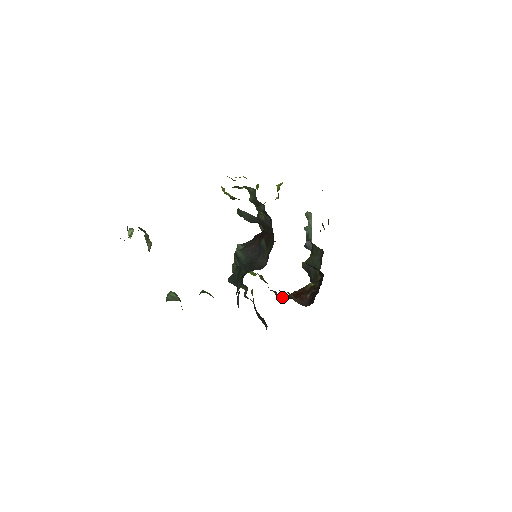
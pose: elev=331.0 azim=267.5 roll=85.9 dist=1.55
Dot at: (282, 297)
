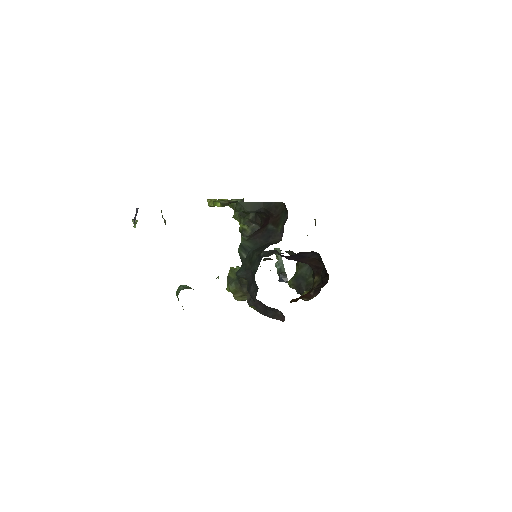
Dot at: occluded
